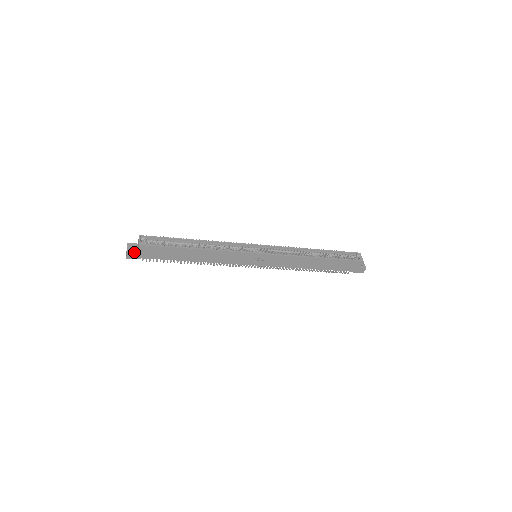
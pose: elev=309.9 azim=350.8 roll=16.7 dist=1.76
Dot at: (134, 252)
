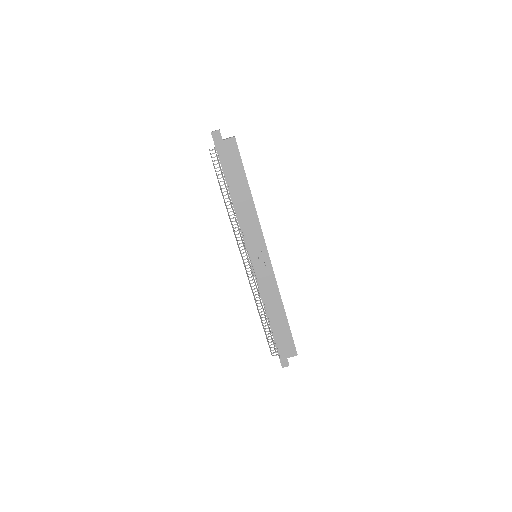
Dot at: occluded
